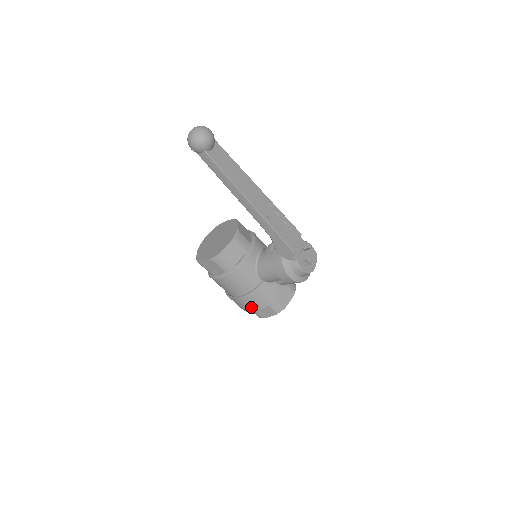
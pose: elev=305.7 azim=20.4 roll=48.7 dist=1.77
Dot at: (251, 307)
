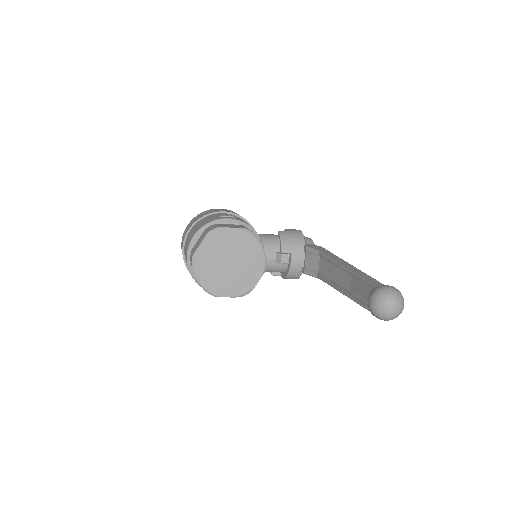
Dot at: occluded
